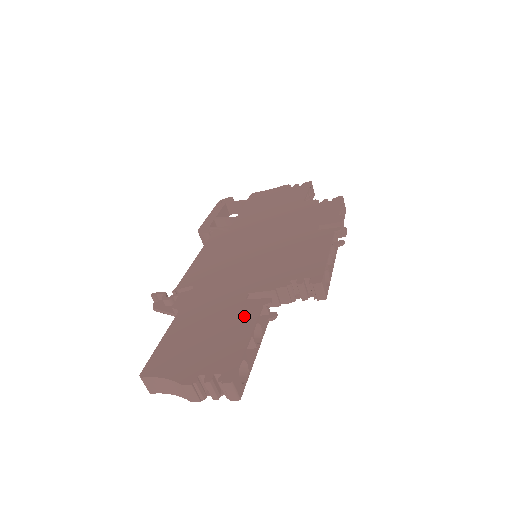
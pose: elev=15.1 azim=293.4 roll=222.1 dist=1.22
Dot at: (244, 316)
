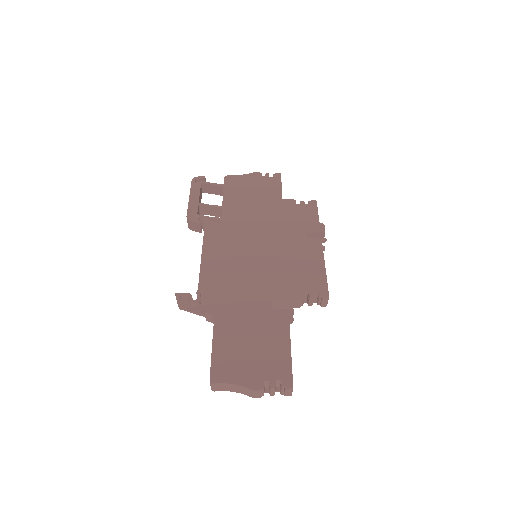
Dot at: (278, 326)
